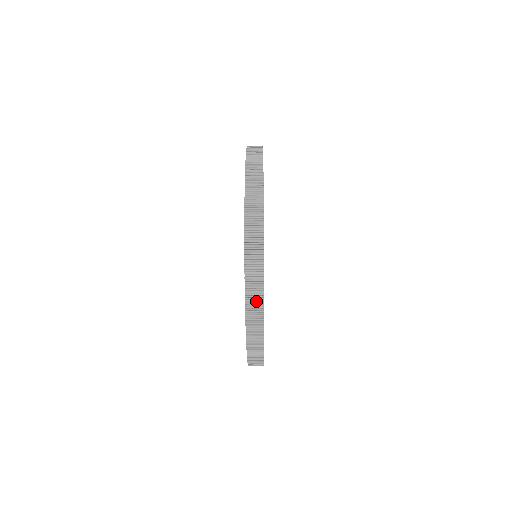
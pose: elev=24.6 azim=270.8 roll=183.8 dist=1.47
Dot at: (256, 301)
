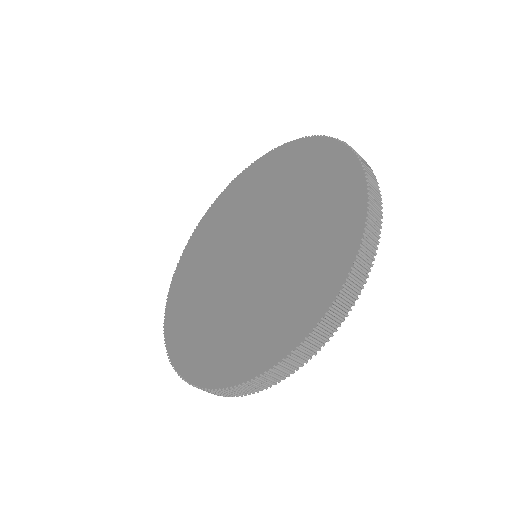
Dot at: (334, 322)
